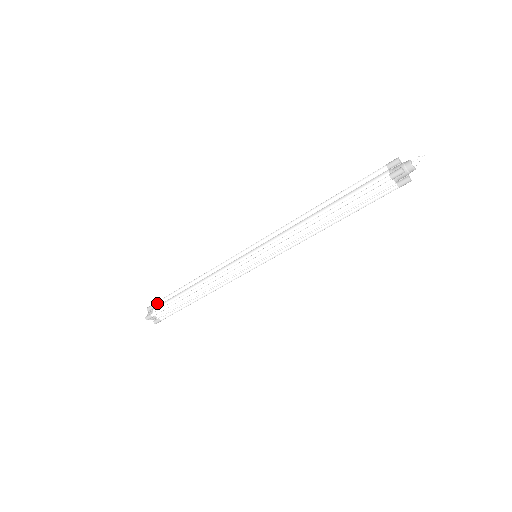
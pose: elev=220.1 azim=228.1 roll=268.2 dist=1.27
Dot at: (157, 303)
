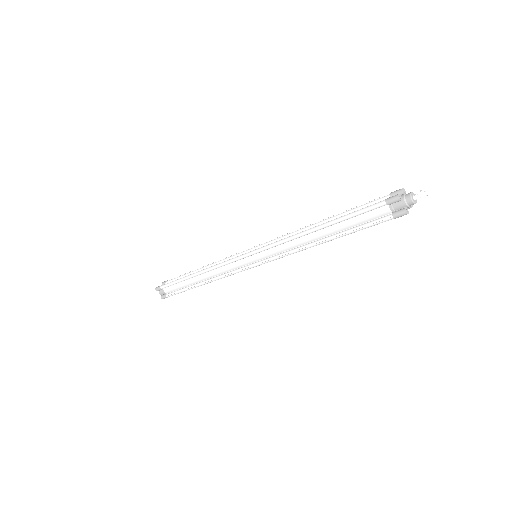
Dot at: (165, 287)
